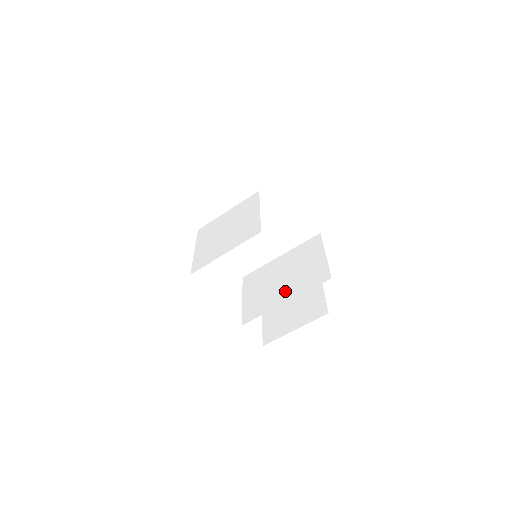
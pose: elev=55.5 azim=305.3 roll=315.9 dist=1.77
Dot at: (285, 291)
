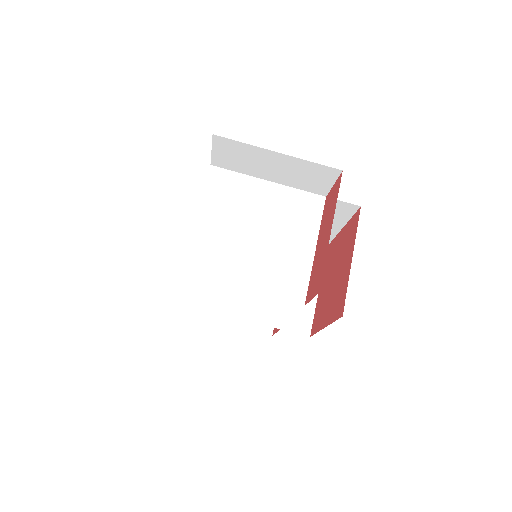
Dot at: (253, 301)
